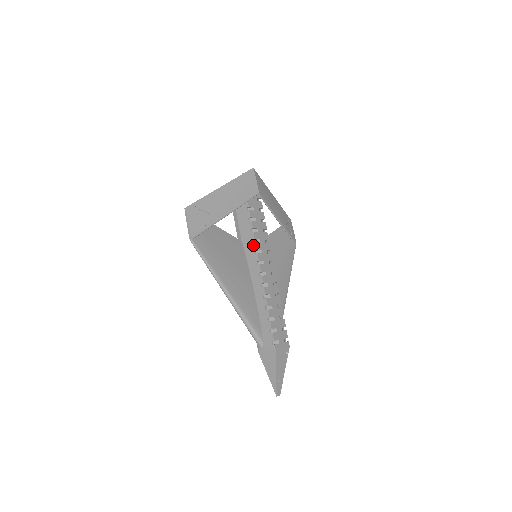
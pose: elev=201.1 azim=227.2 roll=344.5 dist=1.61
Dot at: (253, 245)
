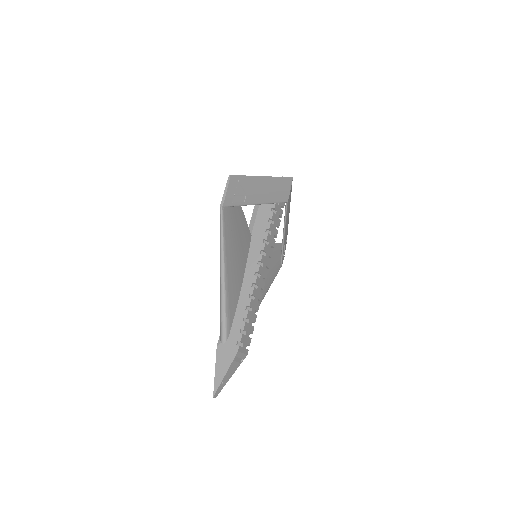
Dot at: (262, 244)
